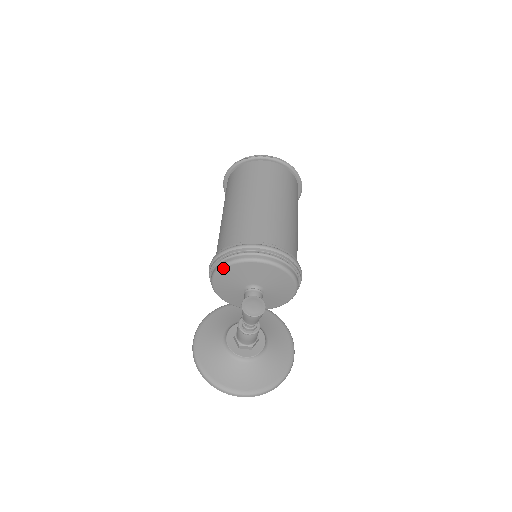
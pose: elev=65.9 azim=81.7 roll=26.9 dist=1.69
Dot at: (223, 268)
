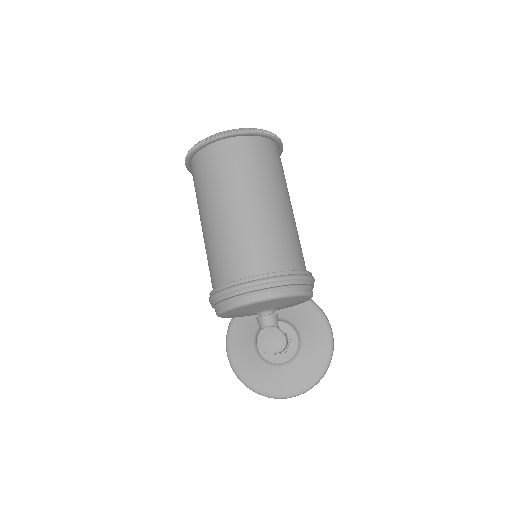
Dot at: (223, 313)
